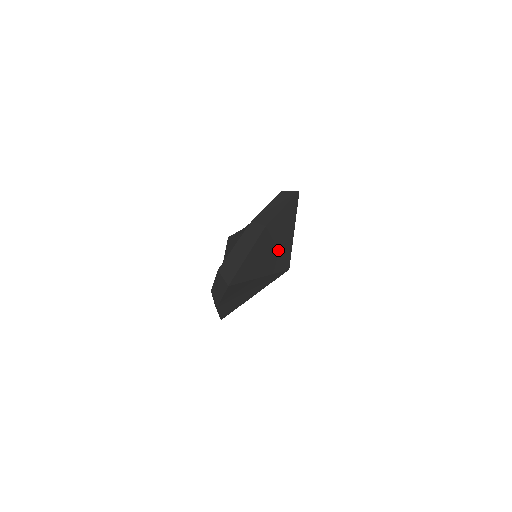
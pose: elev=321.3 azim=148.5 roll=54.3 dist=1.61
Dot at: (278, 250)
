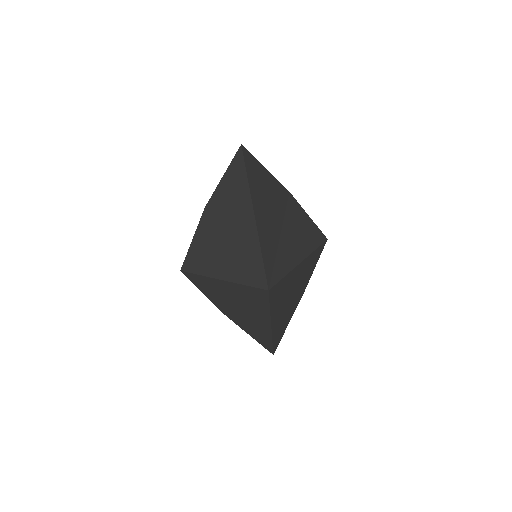
Dot at: (279, 240)
